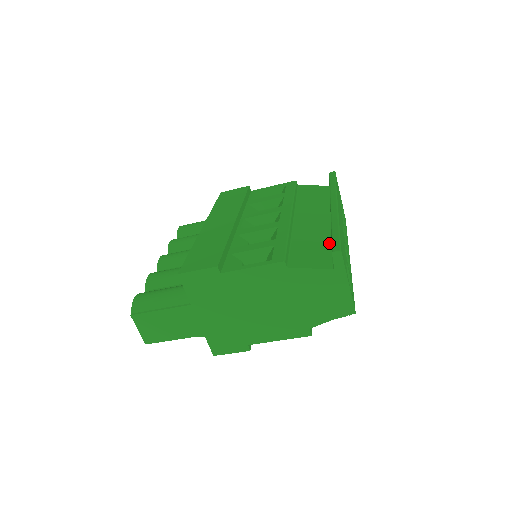
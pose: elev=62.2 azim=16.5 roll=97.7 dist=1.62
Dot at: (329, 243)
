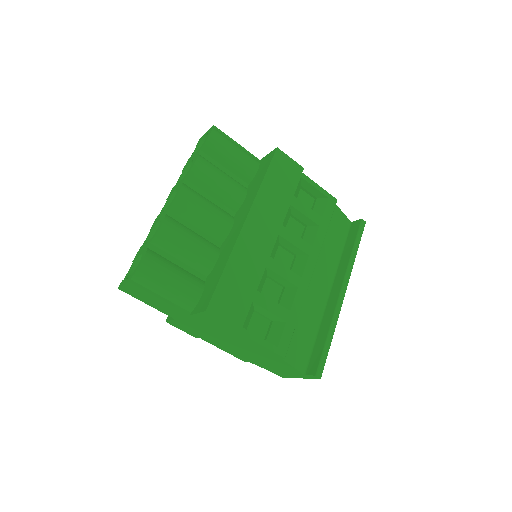
Dot at: (315, 332)
